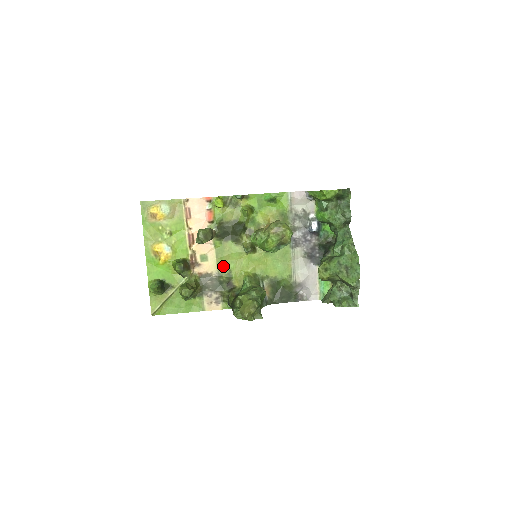
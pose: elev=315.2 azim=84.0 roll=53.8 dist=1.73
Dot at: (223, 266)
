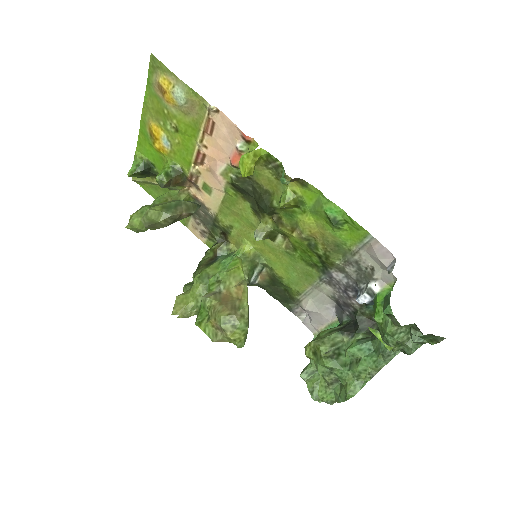
Dot at: (226, 215)
